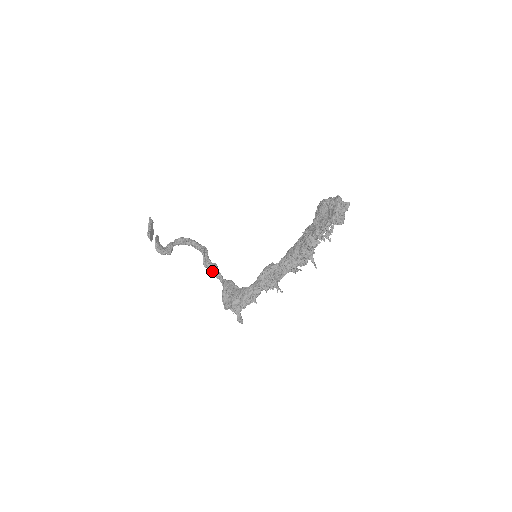
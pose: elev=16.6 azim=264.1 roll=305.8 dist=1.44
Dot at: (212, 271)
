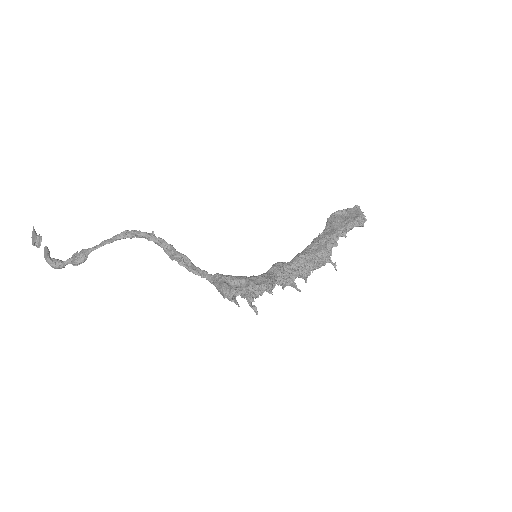
Dot at: (188, 266)
